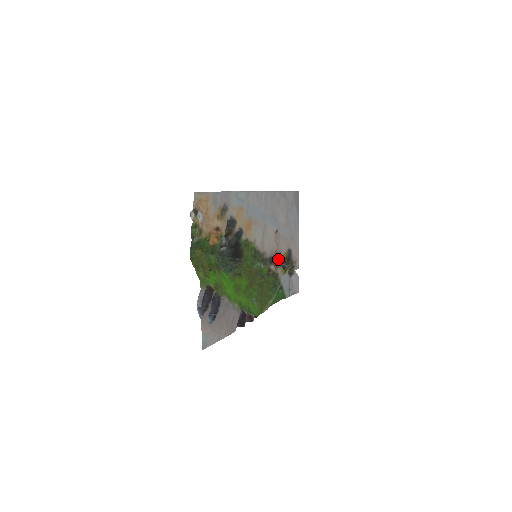
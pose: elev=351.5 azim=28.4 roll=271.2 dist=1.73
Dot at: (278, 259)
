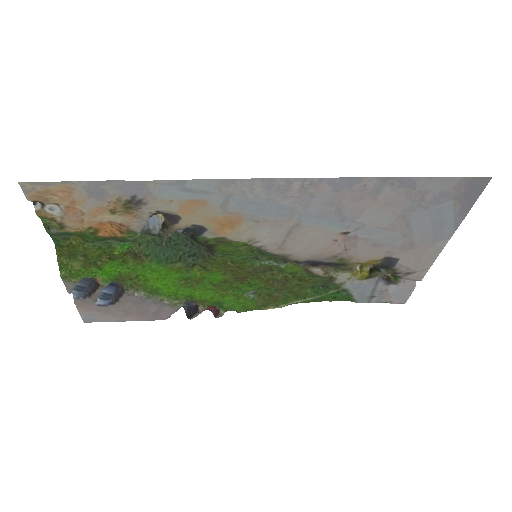
Dot at: (344, 263)
